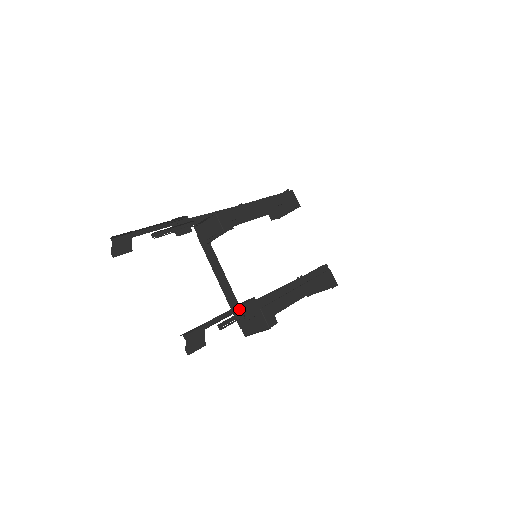
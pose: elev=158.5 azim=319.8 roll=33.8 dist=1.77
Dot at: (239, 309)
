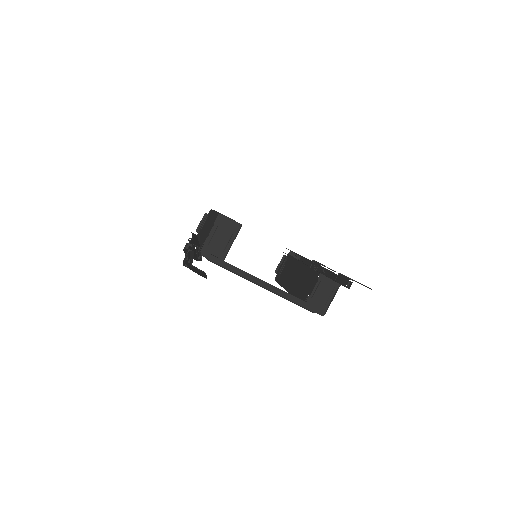
Dot at: (320, 271)
